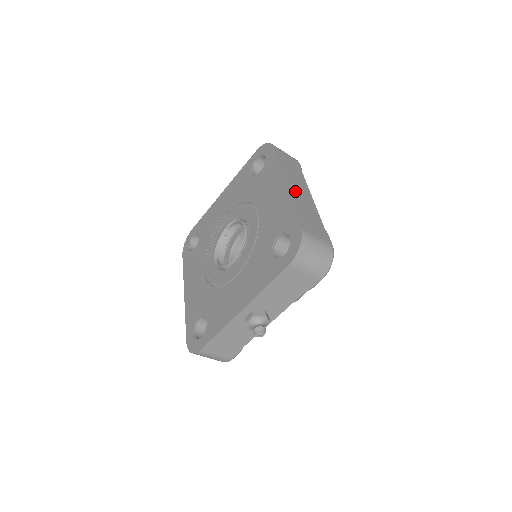
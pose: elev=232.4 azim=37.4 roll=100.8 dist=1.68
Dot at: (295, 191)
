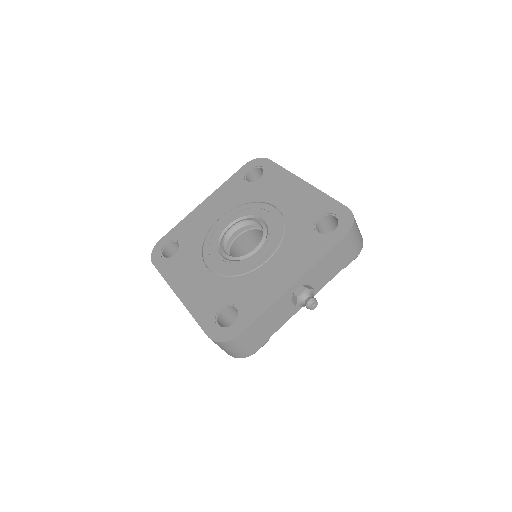
Dot at: occluded
